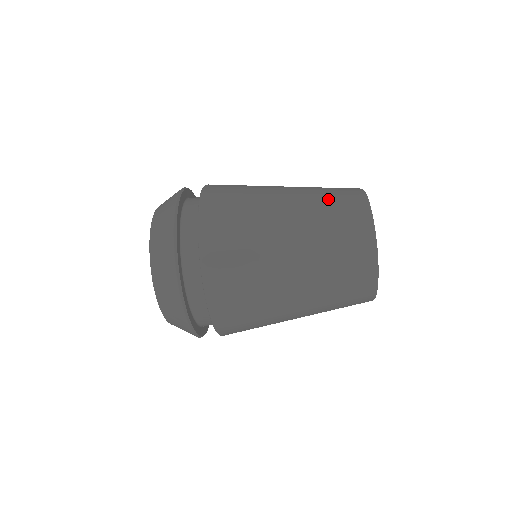
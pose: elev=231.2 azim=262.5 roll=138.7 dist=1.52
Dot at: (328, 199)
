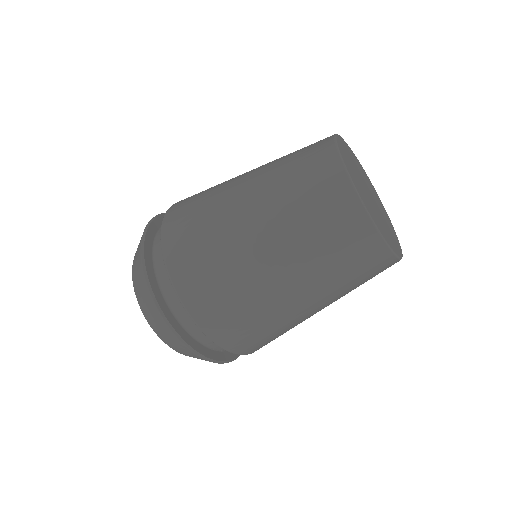
Dot at: (291, 153)
